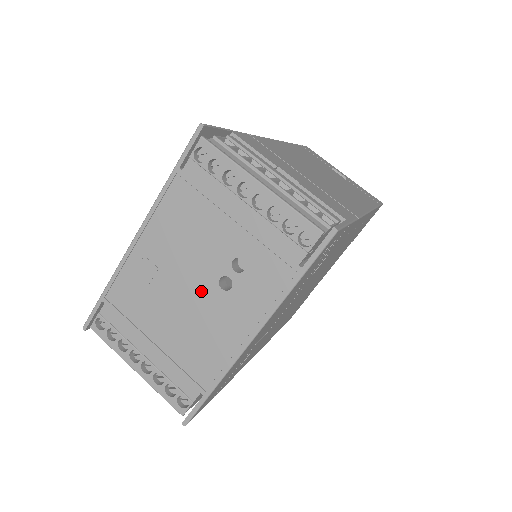
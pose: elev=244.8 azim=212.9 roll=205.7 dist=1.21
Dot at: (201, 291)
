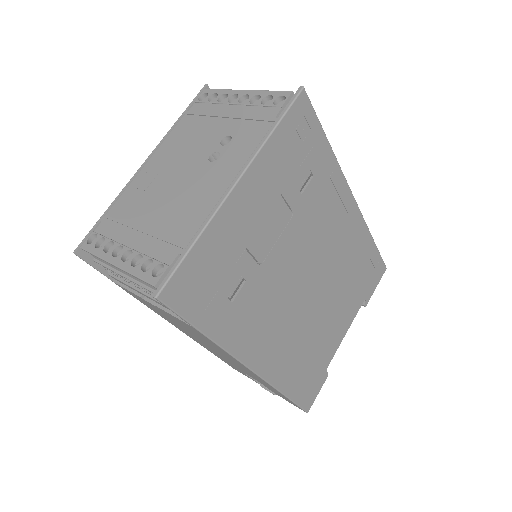
Dot at: (192, 172)
